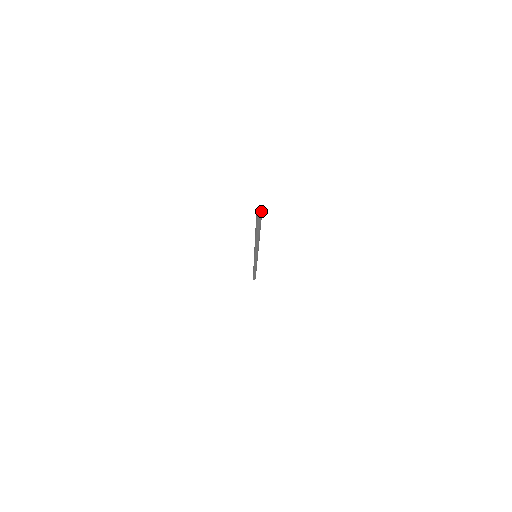
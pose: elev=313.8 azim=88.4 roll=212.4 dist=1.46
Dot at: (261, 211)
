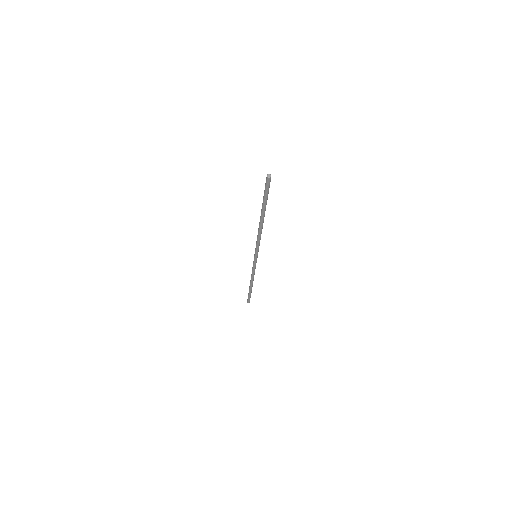
Dot at: (270, 176)
